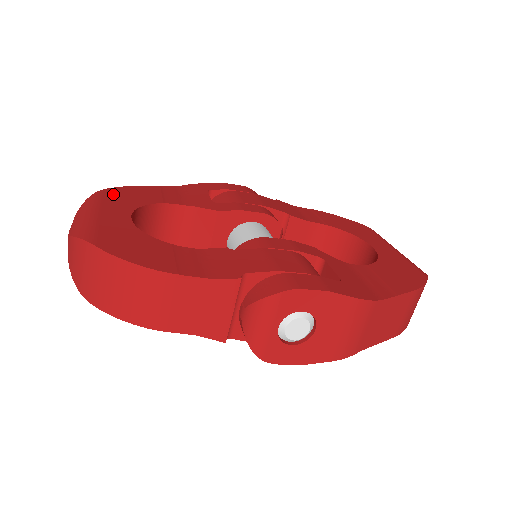
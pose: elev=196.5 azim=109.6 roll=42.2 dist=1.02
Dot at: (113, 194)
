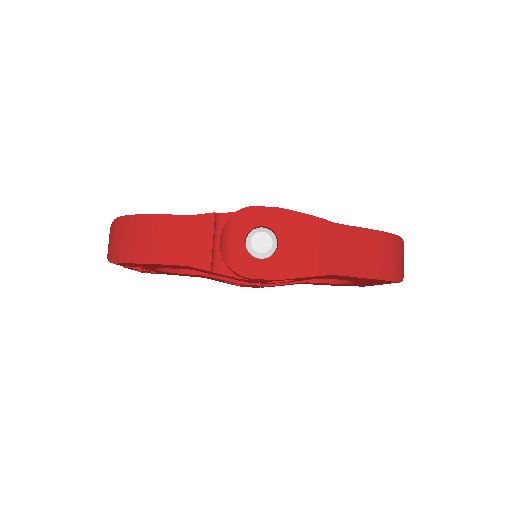
Dot at: occluded
